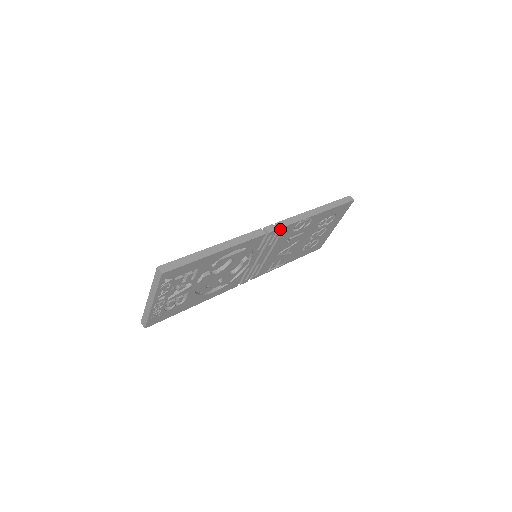
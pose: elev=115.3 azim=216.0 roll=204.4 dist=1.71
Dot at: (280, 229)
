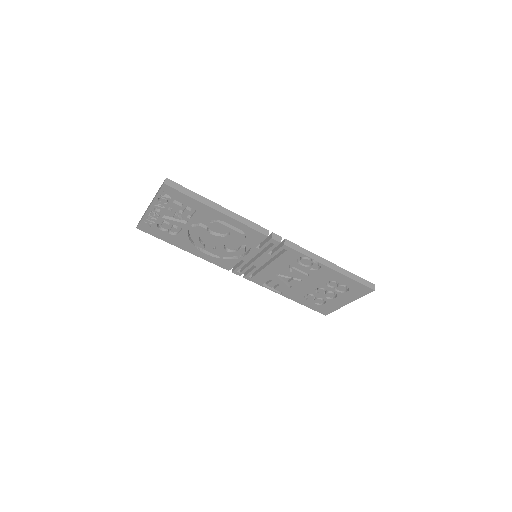
Dot at: (284, 246)
